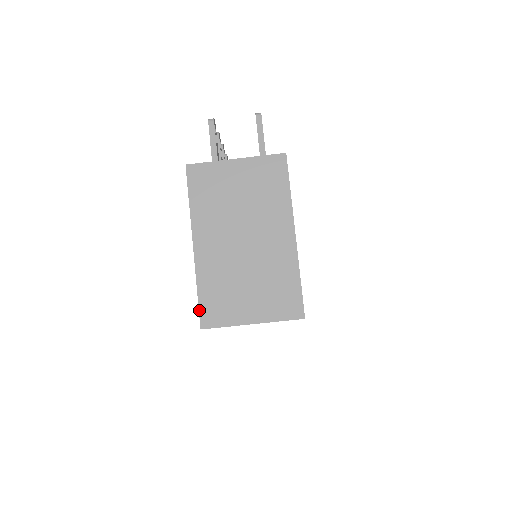
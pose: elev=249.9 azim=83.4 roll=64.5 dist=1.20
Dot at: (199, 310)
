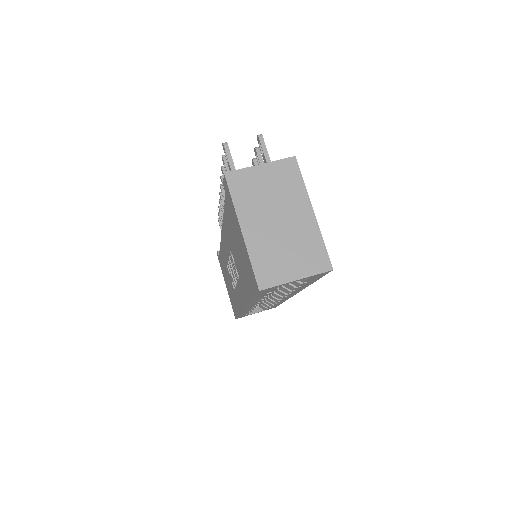
Dot at: (255, 277)
